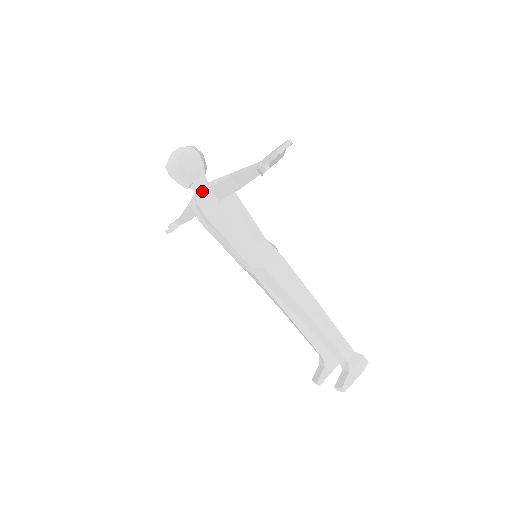
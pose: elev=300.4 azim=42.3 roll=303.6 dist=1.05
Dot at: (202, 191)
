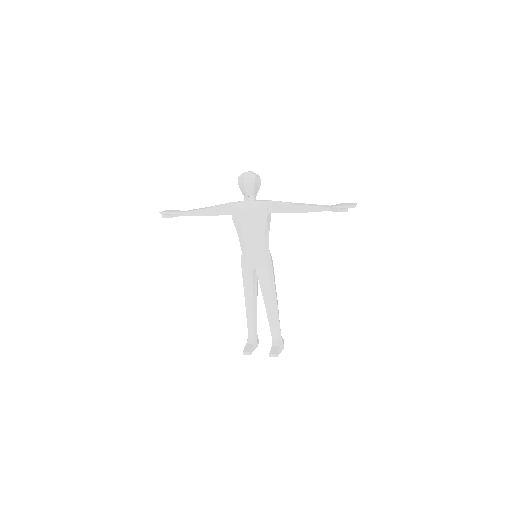
Dot at: (260, 203)
